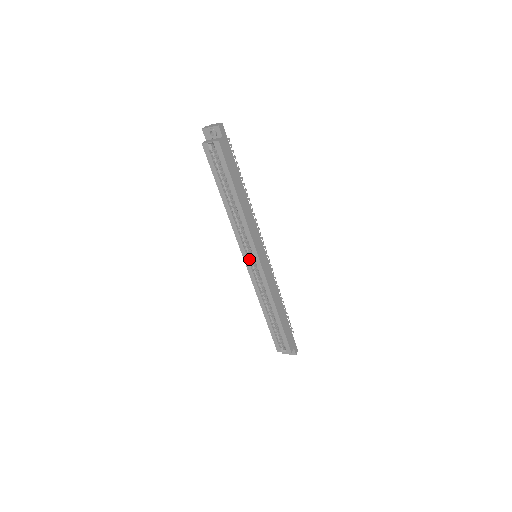
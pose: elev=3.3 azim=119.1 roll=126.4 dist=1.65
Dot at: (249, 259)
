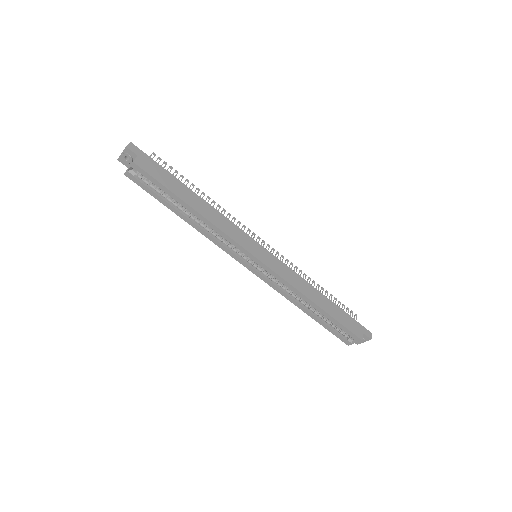
Dot at: (249, 263)
